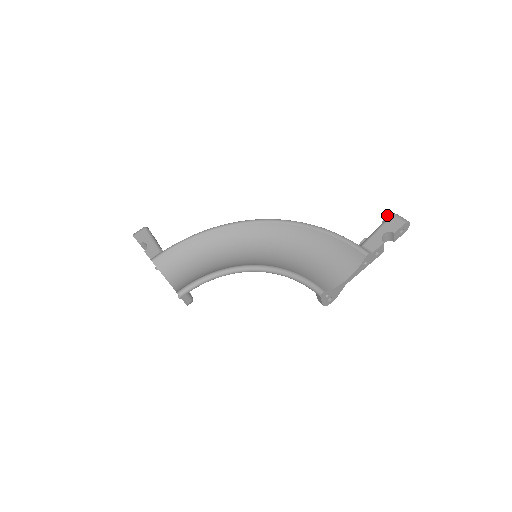
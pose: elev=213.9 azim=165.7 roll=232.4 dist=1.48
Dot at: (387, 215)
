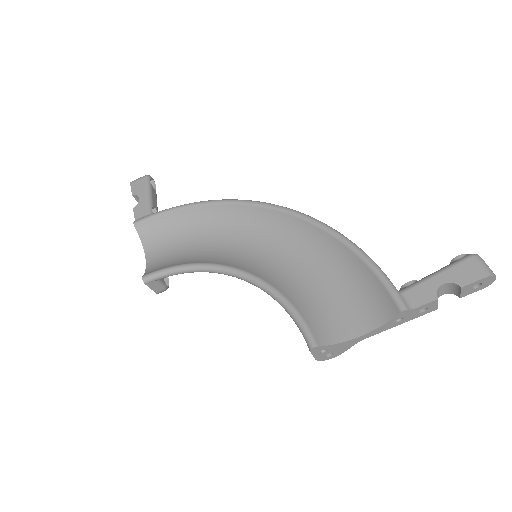
Dot at: occluded
